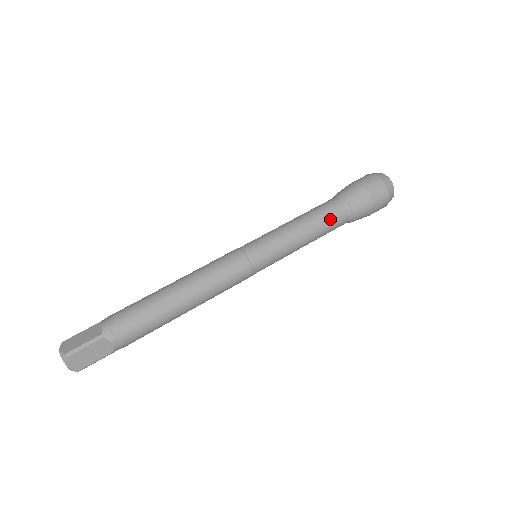
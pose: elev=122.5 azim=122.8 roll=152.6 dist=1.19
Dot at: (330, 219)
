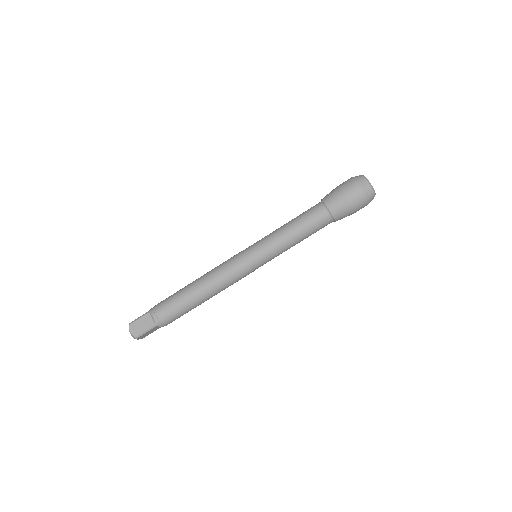
Dot at: (316, 229)
